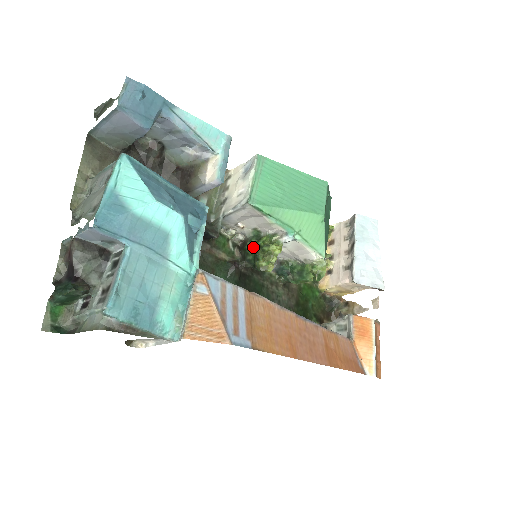
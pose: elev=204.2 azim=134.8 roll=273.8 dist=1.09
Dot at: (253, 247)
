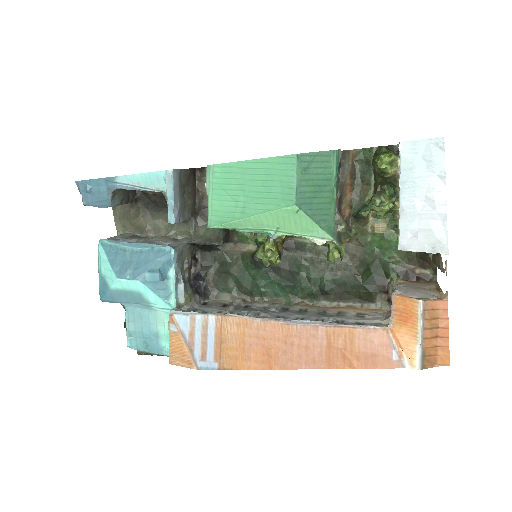
Dot at: (256, 244)
